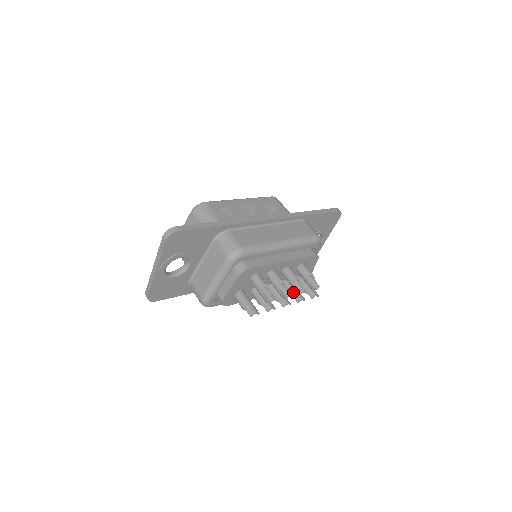
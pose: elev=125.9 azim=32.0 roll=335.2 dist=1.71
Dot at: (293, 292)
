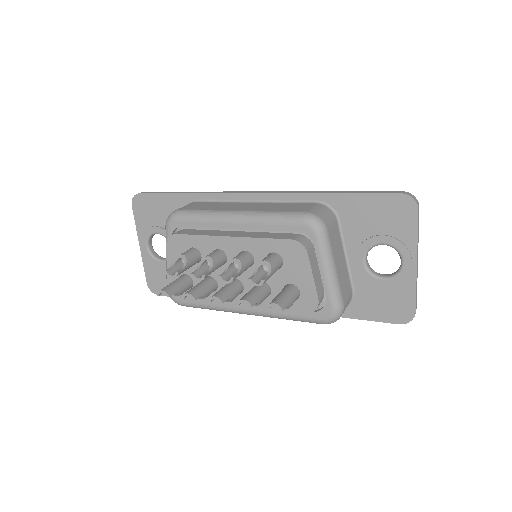
Dot at: (246, 293)
